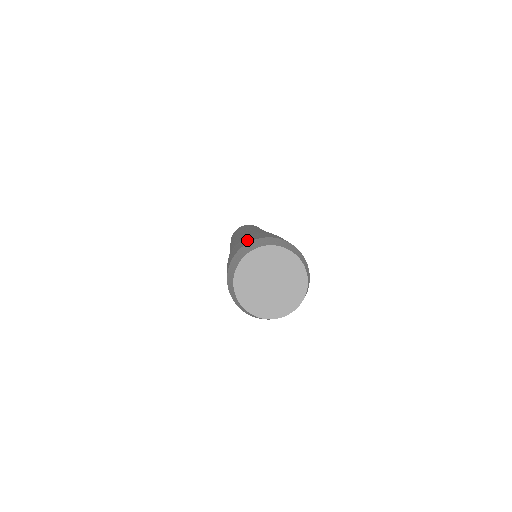
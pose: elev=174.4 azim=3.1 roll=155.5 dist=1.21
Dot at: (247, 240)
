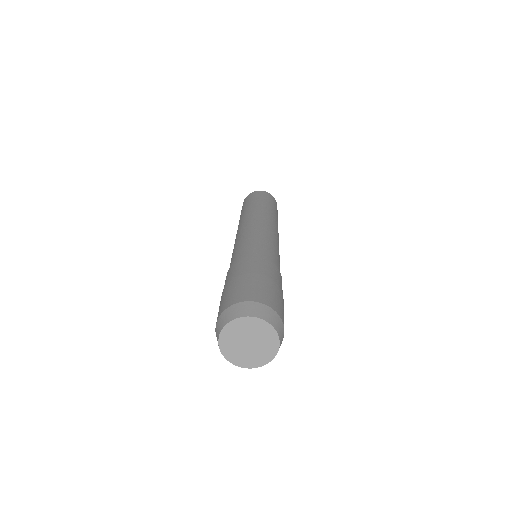
Dot at: (262, 292)
